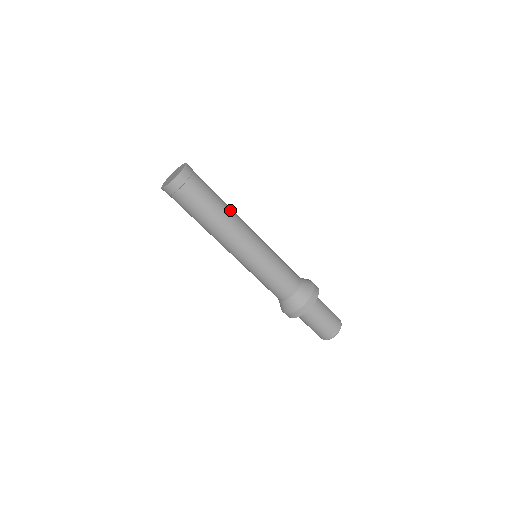
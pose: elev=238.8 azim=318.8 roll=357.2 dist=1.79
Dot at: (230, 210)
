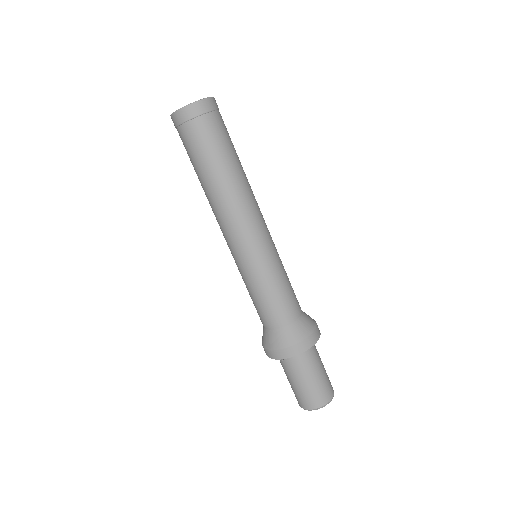
Dot at: (239, 182)
